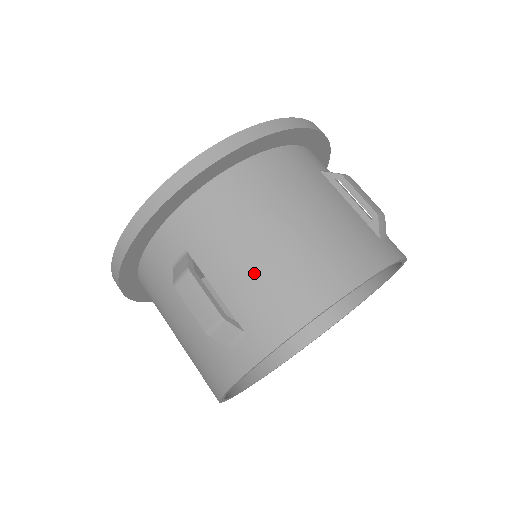
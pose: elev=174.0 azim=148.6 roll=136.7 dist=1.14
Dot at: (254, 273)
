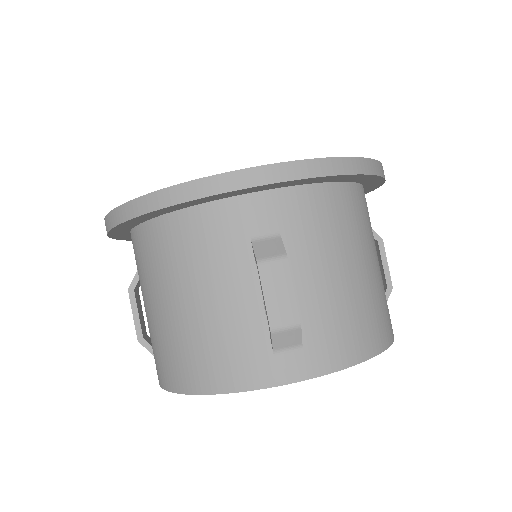
Dot at: (152, 326)
